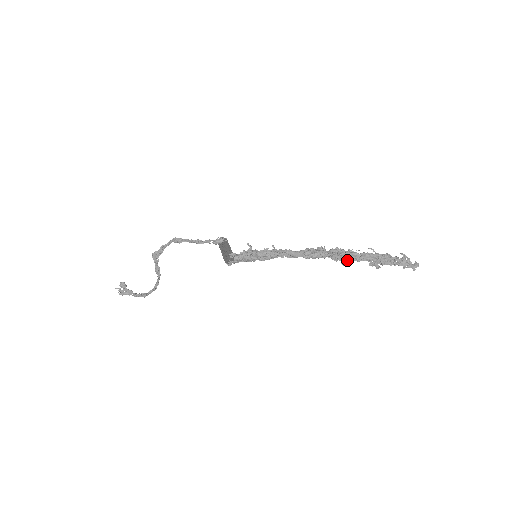
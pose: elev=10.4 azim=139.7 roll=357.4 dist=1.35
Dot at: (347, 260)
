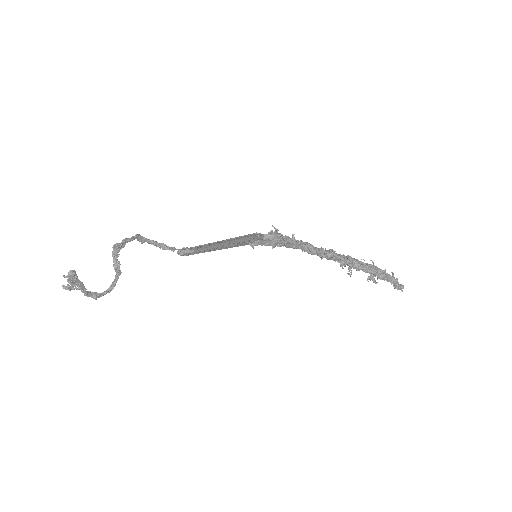
Dot at: (355, 267)
